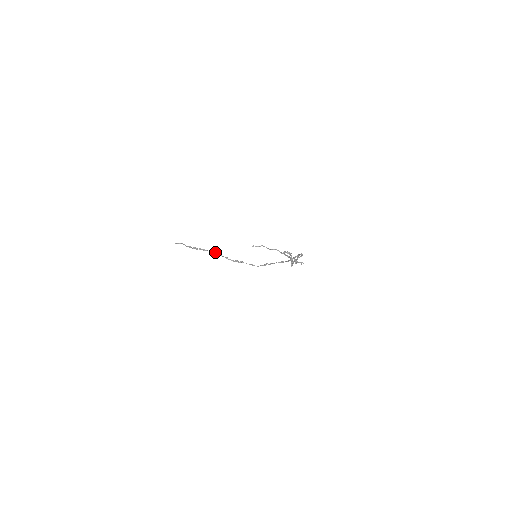
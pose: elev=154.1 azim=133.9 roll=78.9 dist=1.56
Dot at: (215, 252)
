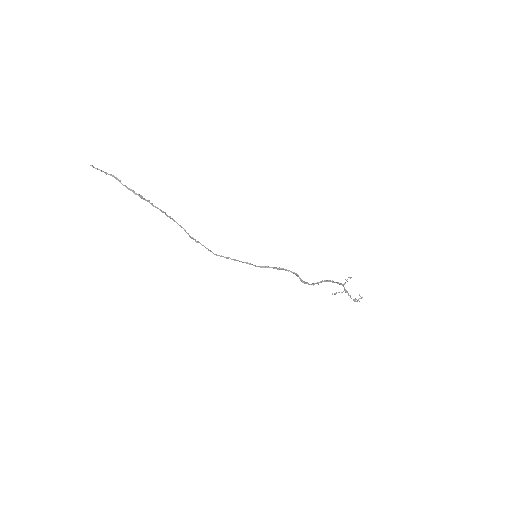
Dot at: occluded
